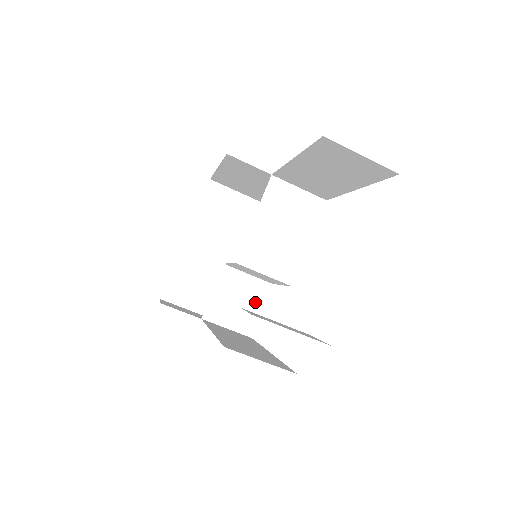
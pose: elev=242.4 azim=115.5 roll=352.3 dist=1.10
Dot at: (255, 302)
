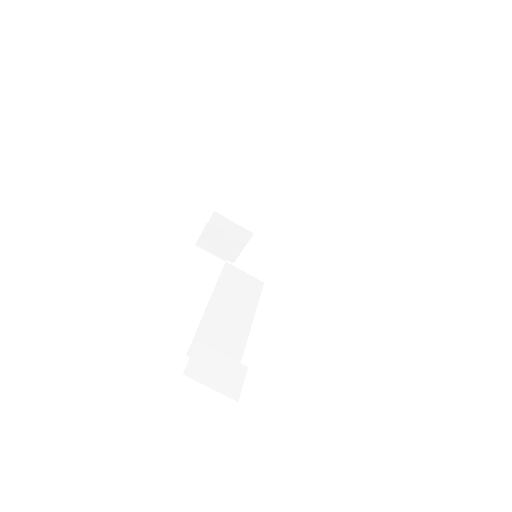
Dot at: occluded
